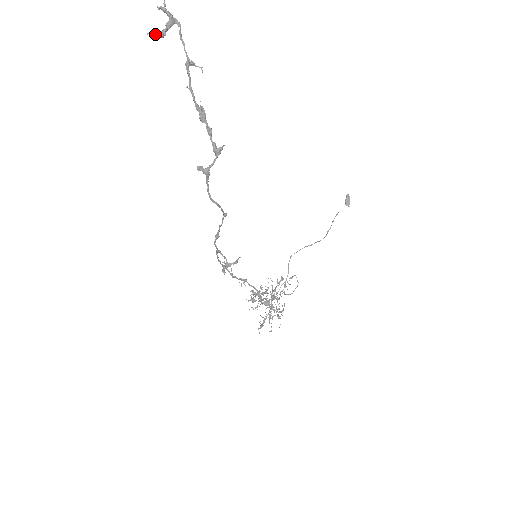
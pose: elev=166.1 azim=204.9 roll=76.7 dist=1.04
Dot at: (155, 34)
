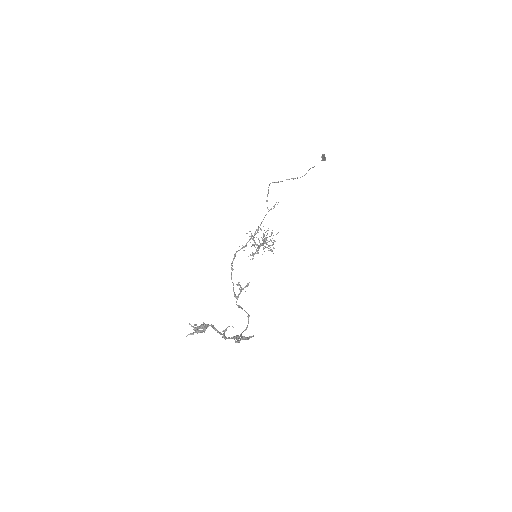
Dot at: (192, 334)
